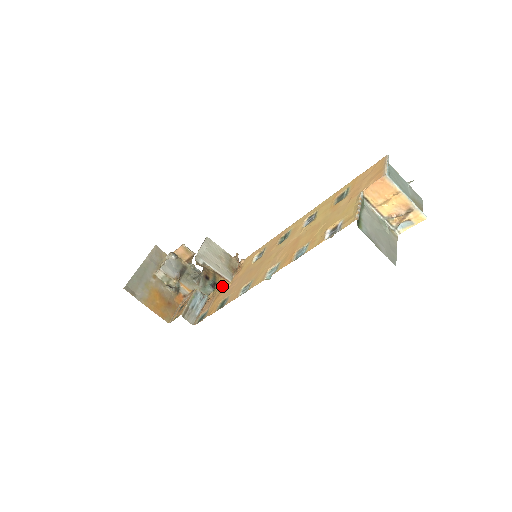
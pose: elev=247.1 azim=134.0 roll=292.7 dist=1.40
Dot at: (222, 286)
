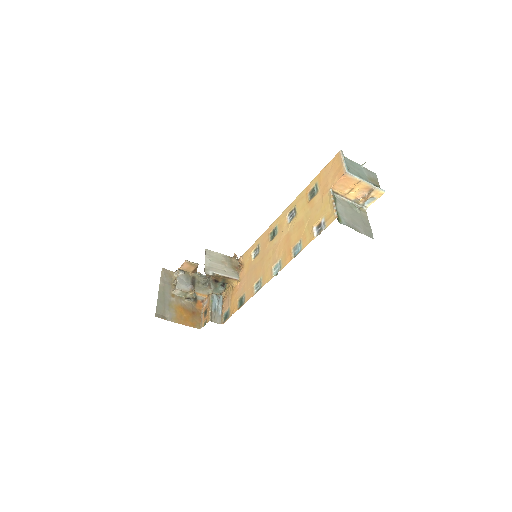
Dot at: (233, 285)
